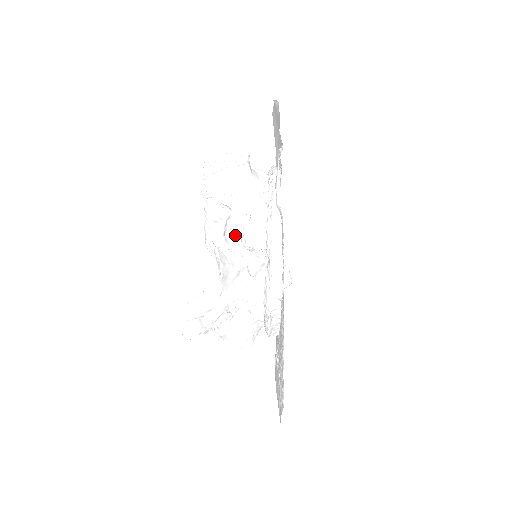
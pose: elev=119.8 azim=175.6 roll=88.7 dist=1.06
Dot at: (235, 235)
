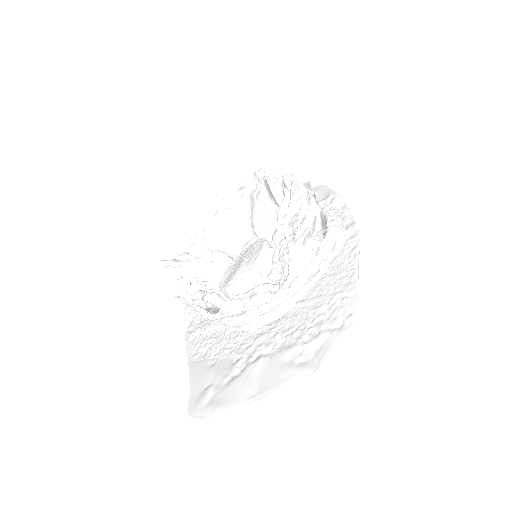
Dot at: occluded
